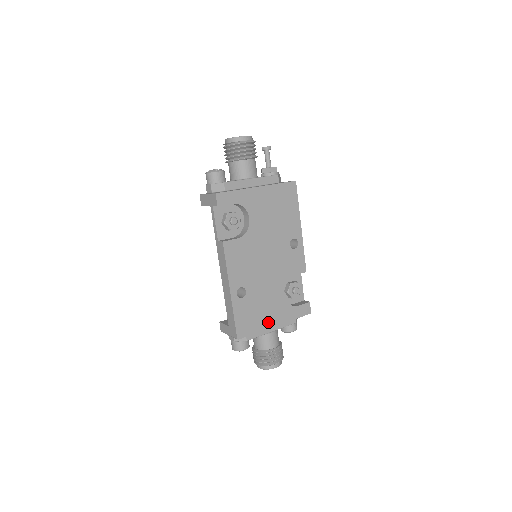
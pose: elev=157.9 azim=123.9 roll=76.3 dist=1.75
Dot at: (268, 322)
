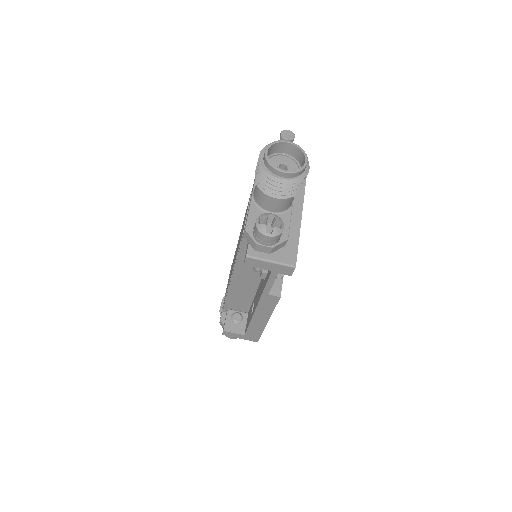
Dot at: occluded
